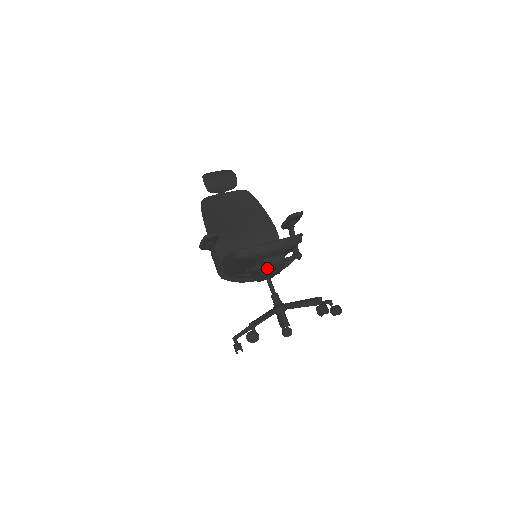
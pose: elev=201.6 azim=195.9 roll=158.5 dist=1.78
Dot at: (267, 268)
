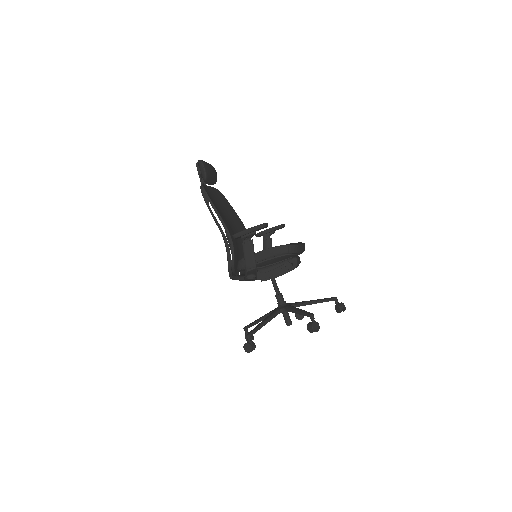
Dot at: (296, 267)
